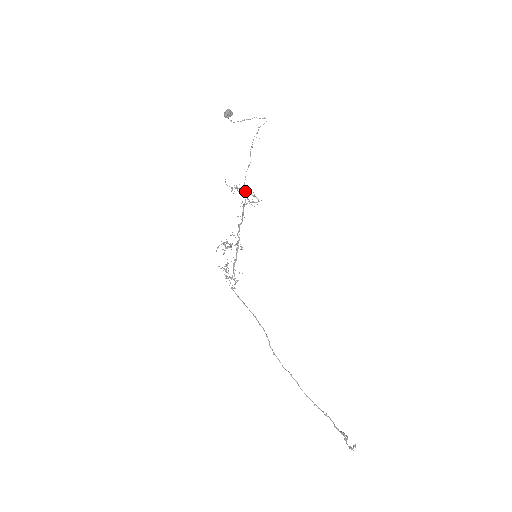
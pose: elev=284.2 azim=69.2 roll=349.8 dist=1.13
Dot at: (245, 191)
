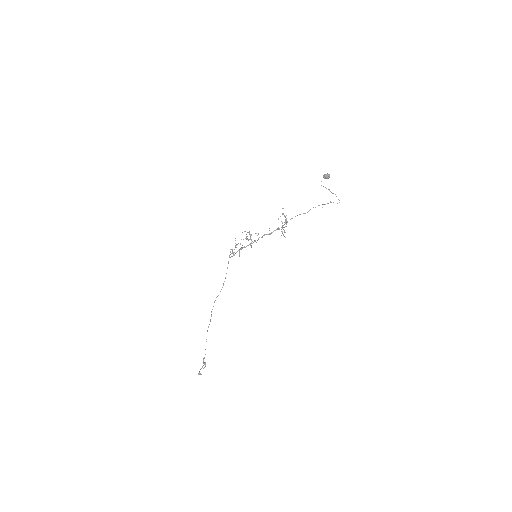
Dot at: occluded
